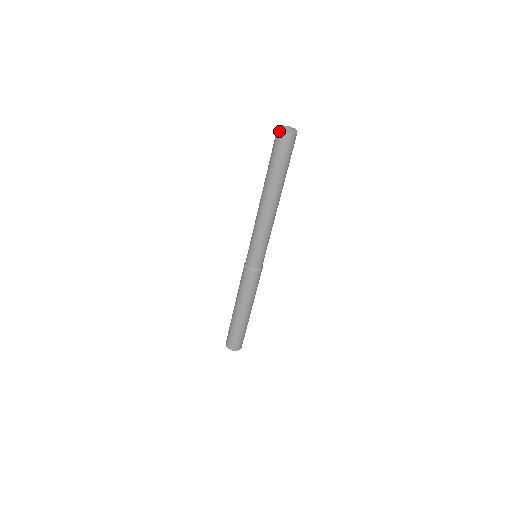
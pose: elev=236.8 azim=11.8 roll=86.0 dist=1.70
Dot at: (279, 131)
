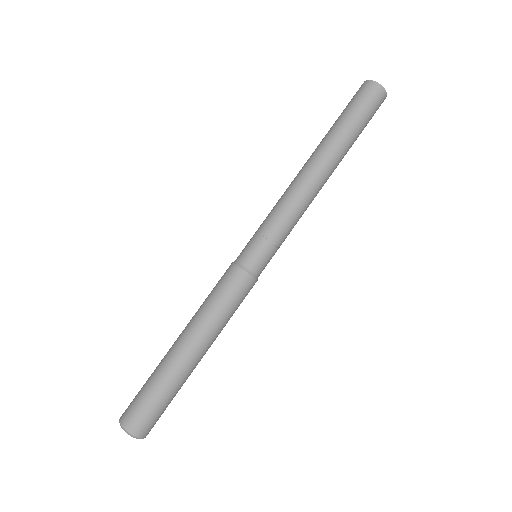
Dot at: (376, 84)
